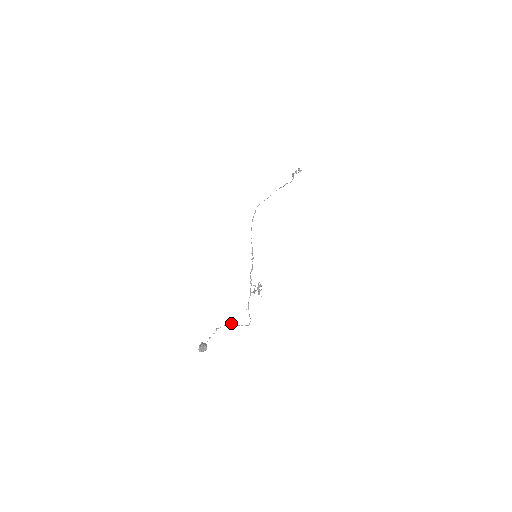
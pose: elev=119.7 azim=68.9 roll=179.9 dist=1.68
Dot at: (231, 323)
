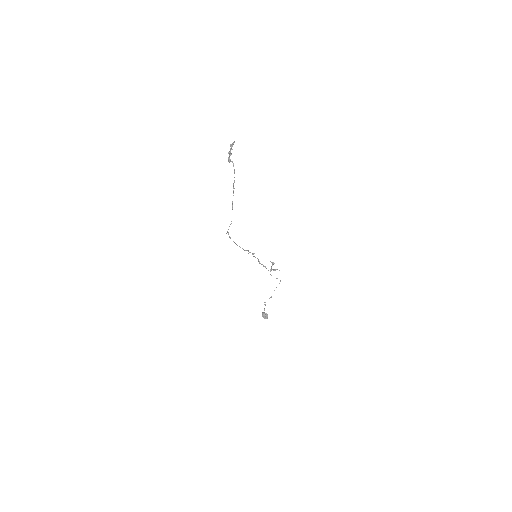
Dot at: (271, 297)
